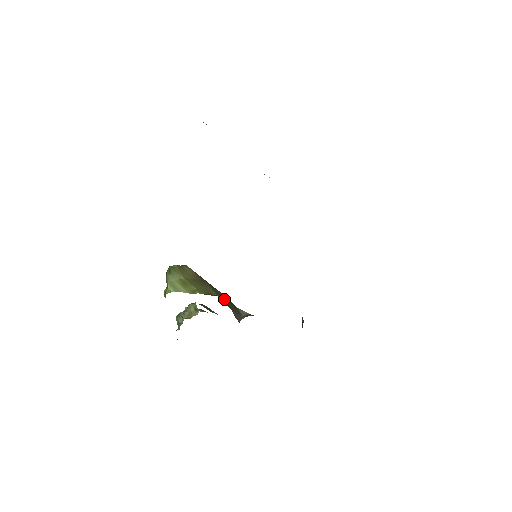
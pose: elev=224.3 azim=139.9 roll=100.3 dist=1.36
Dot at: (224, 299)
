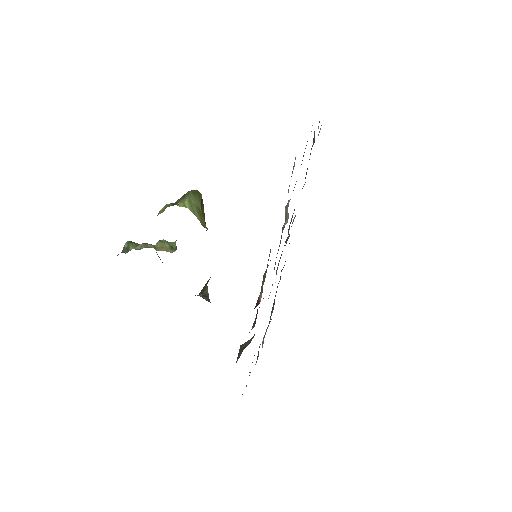
Dot at: occluded
